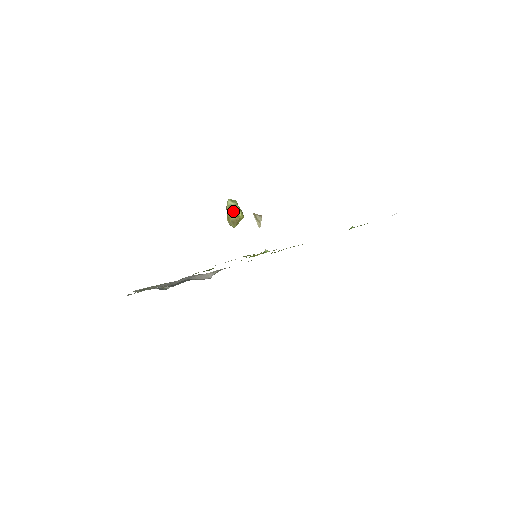
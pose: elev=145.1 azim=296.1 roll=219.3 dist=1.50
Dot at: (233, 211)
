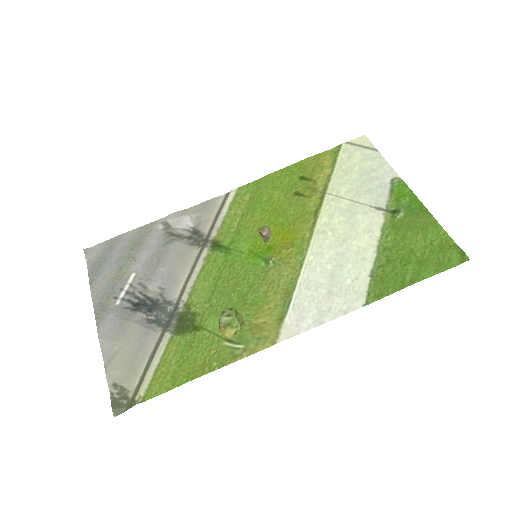
Dot at: (229, 330)
